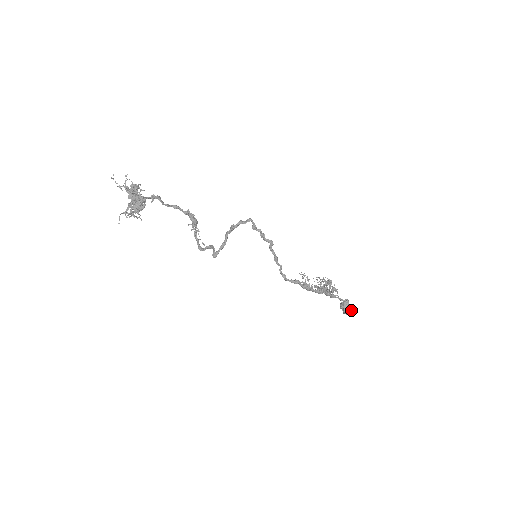
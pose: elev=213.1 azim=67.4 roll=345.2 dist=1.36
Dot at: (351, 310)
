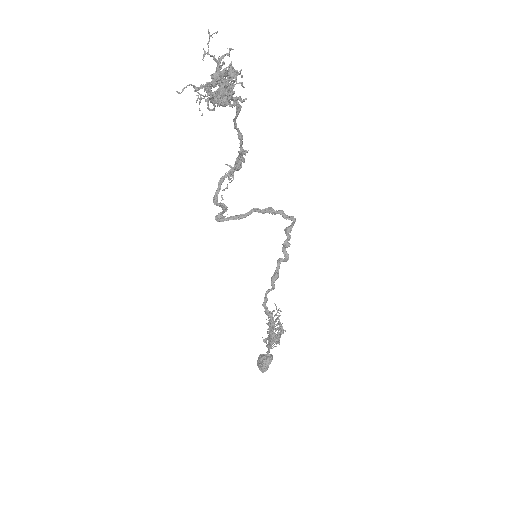
Dot at: occluded
